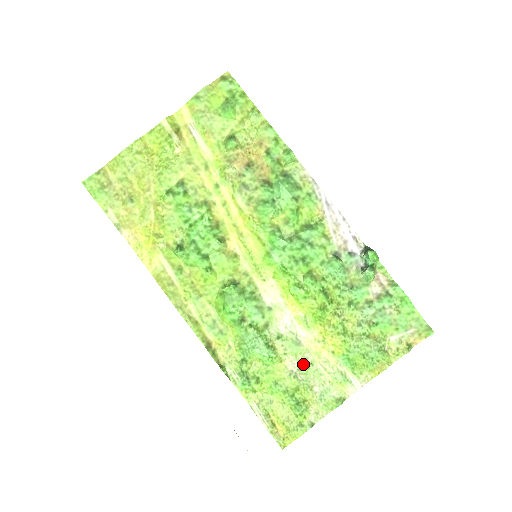
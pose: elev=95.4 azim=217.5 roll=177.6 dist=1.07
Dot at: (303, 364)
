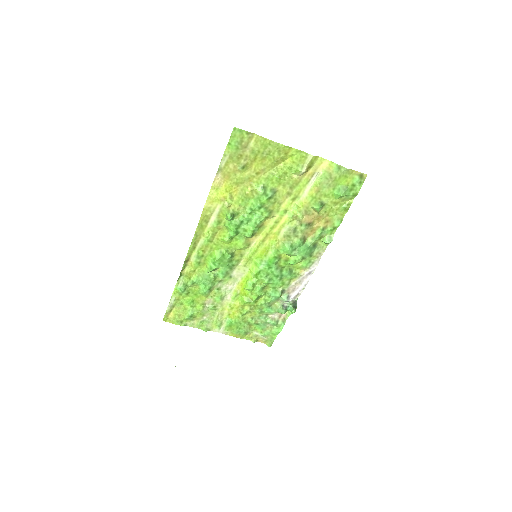
Dot at: (213, 307)
